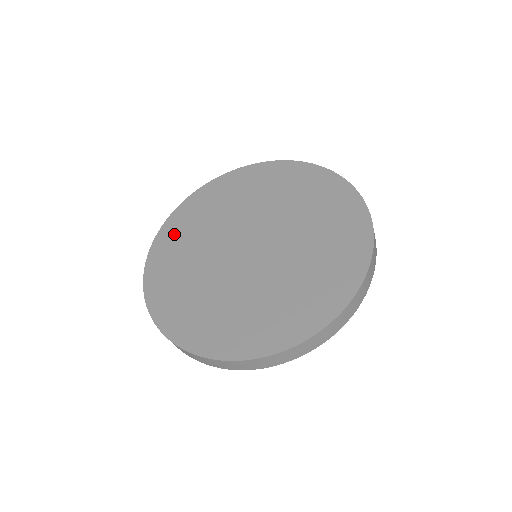
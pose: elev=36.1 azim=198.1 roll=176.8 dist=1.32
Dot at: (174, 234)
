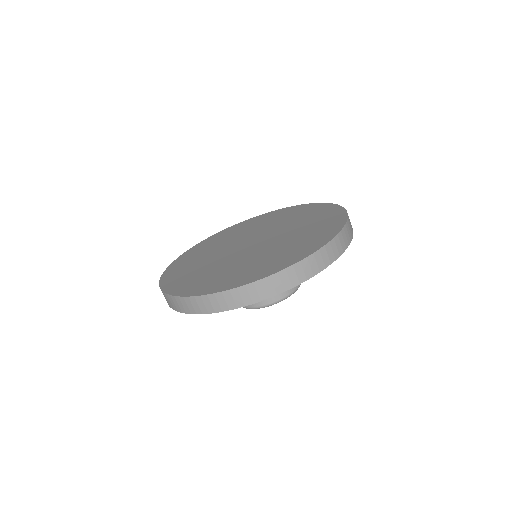
Dot at: (179, 280)
